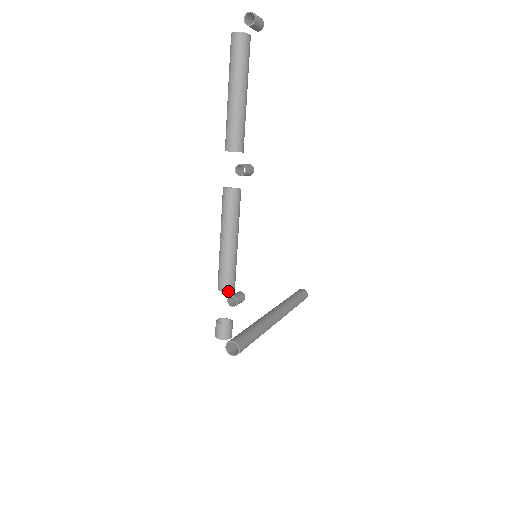
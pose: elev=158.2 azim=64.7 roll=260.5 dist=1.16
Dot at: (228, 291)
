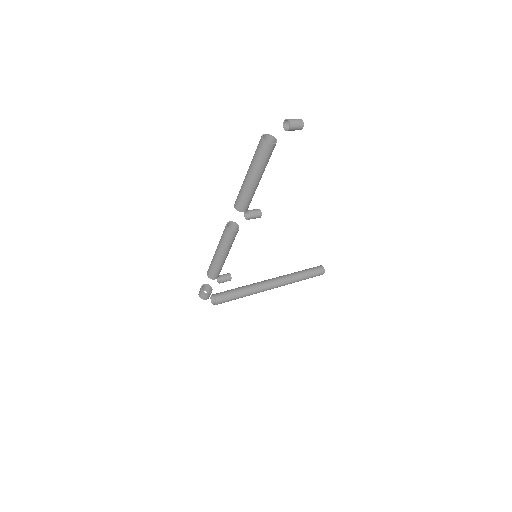
Dot at: (211, 278)
